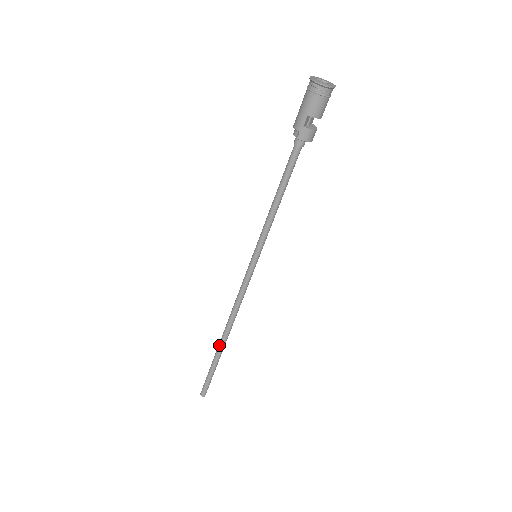
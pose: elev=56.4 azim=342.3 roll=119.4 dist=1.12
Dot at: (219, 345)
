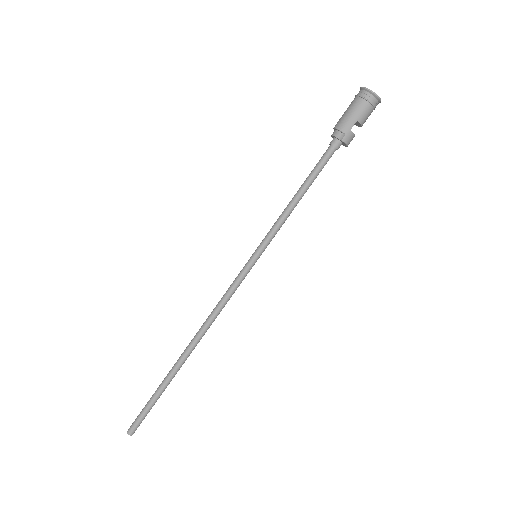
Dot at: (178, 363)
